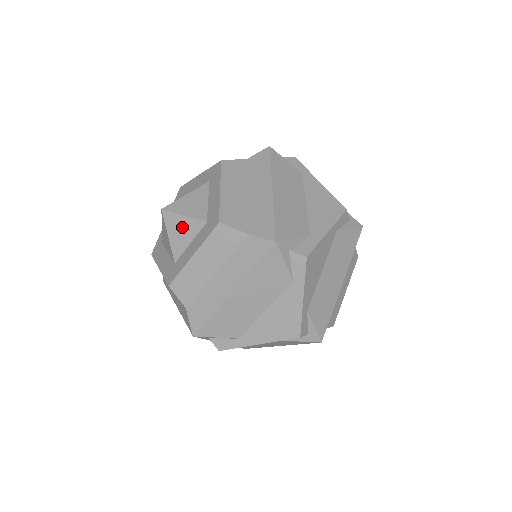
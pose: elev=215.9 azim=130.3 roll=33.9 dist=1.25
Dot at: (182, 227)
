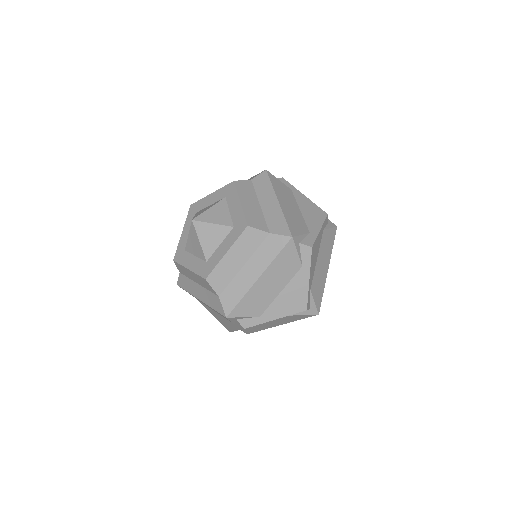
Dot at: (212, 233)
